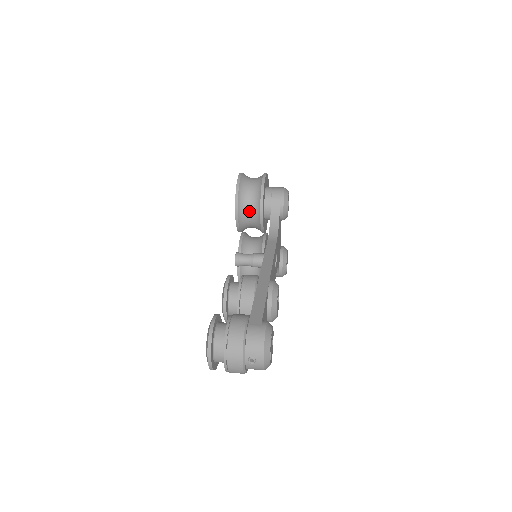
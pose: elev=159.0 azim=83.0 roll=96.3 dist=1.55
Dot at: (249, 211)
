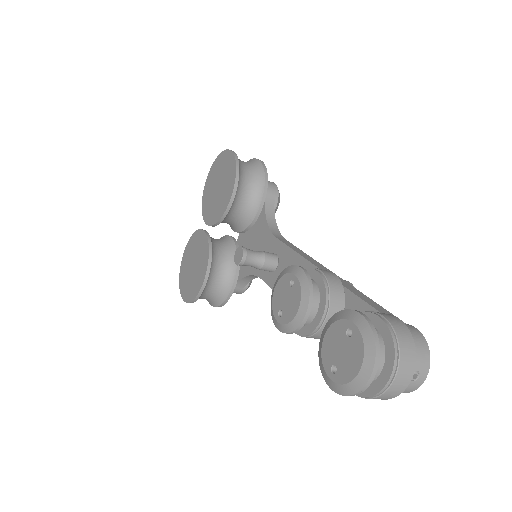
Dot at: (244, 198)
